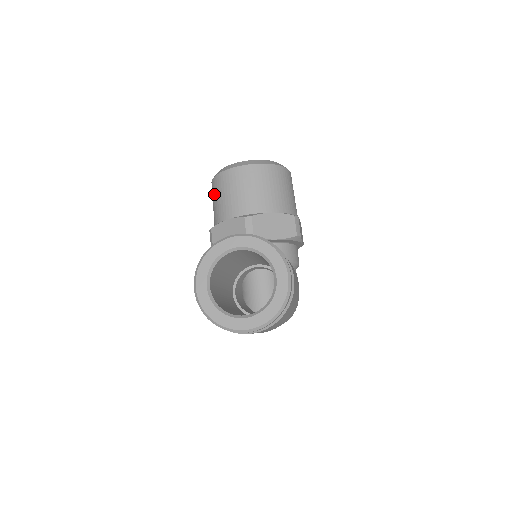
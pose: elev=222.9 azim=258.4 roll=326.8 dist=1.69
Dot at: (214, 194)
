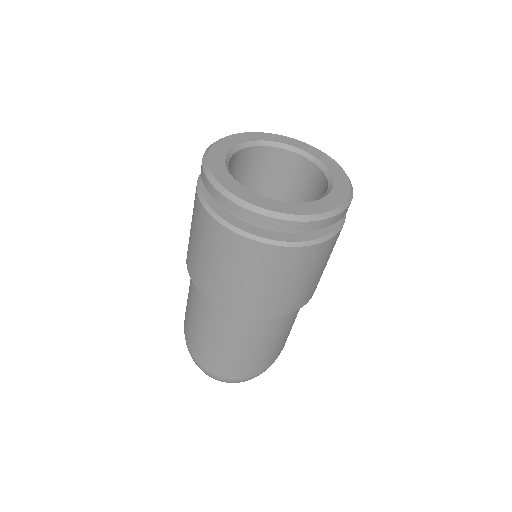
Dot at: occluded
